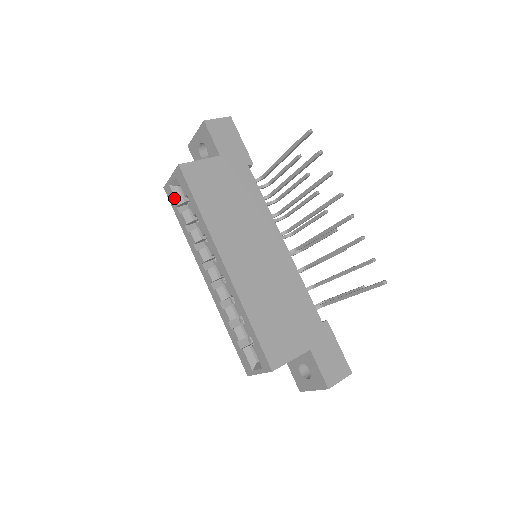
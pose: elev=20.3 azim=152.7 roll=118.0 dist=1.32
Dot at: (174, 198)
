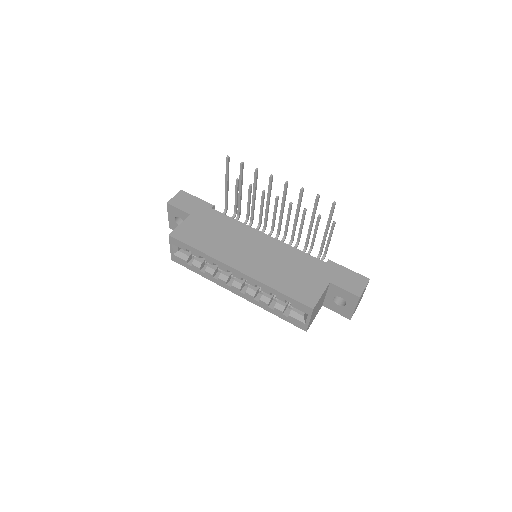
Dot at: (181, 260)
